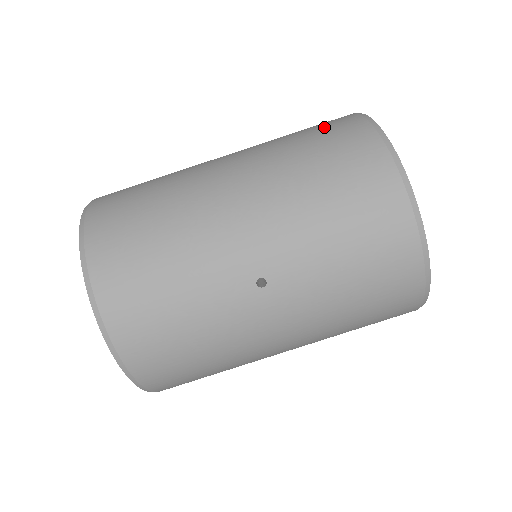
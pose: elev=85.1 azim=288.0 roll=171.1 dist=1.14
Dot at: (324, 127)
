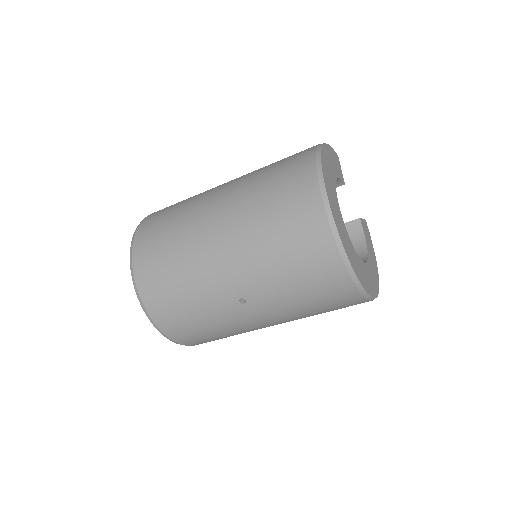
Dot at: (287, 174)
